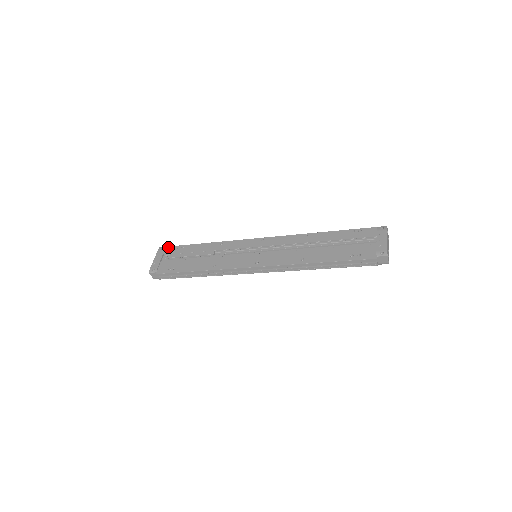
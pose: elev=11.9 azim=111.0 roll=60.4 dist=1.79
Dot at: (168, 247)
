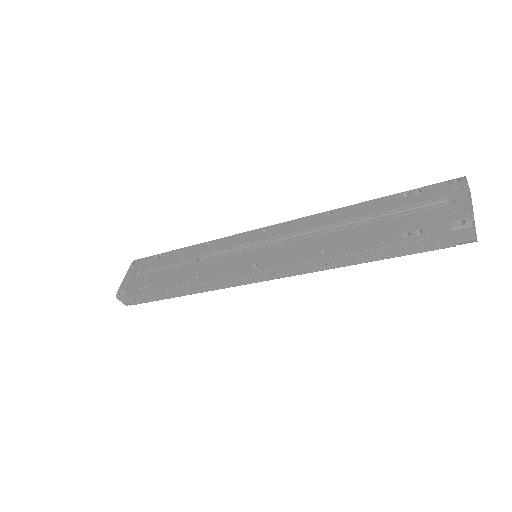
Dot at: (143, 258)
